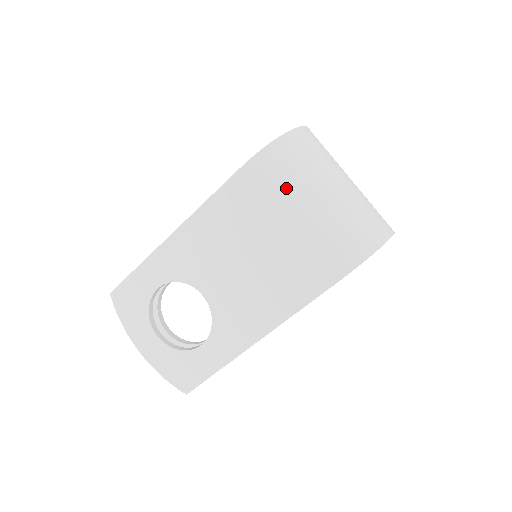
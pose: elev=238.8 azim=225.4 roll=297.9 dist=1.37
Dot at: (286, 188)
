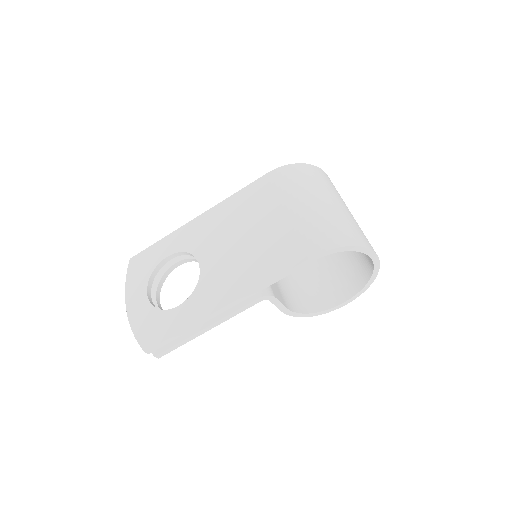
Dot at: (294, 189)
